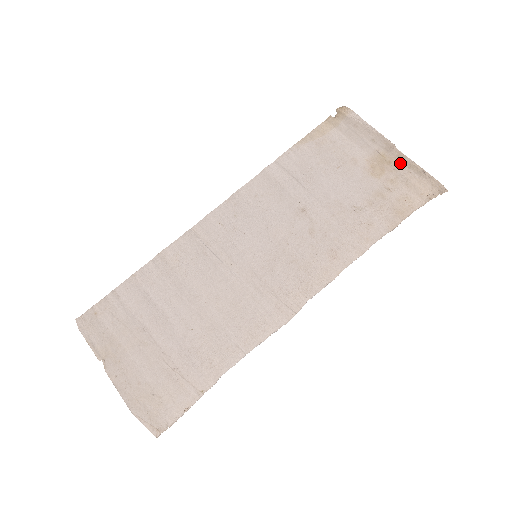
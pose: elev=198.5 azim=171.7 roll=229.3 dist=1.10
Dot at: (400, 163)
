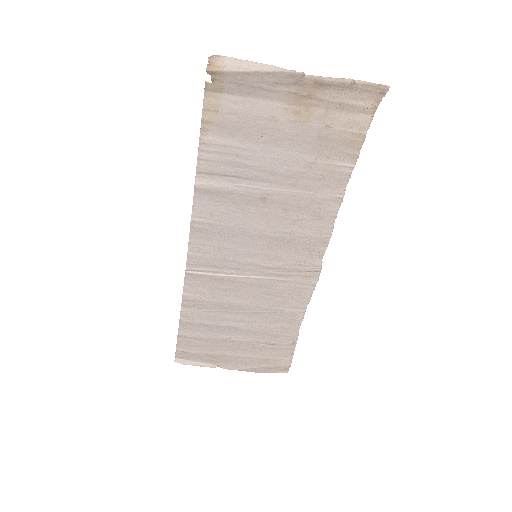
Dot at: (322, 90)
